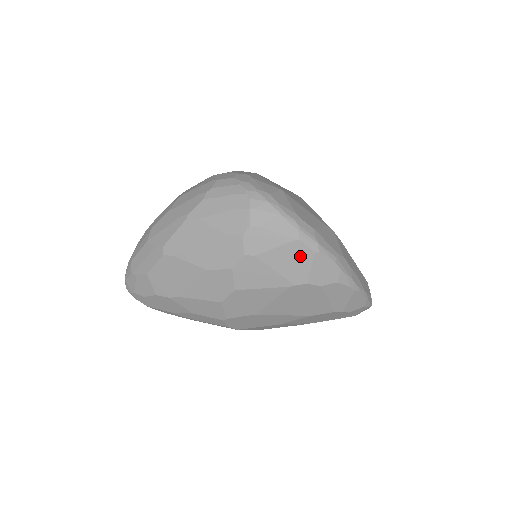
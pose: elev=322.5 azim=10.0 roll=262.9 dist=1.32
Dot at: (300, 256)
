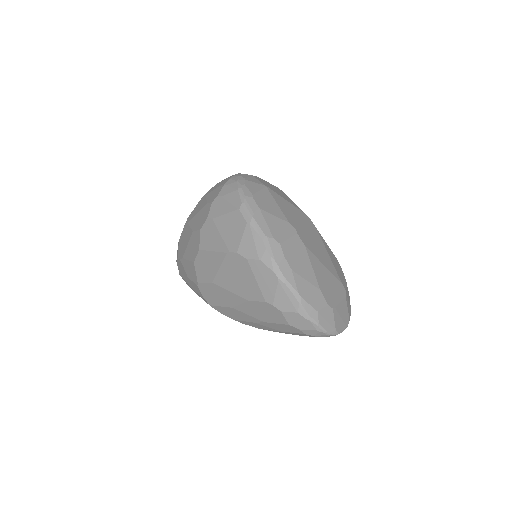
Dot at: (237, 225)
